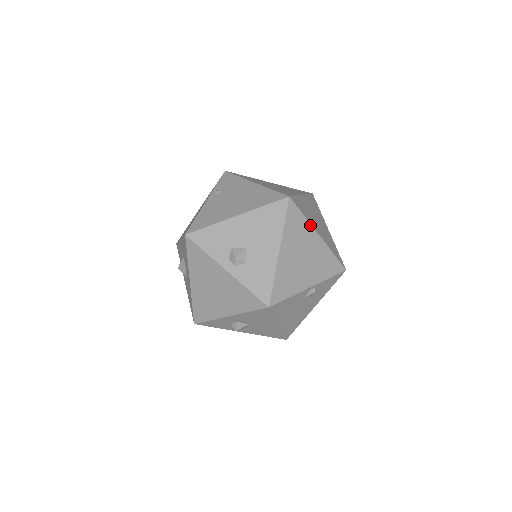
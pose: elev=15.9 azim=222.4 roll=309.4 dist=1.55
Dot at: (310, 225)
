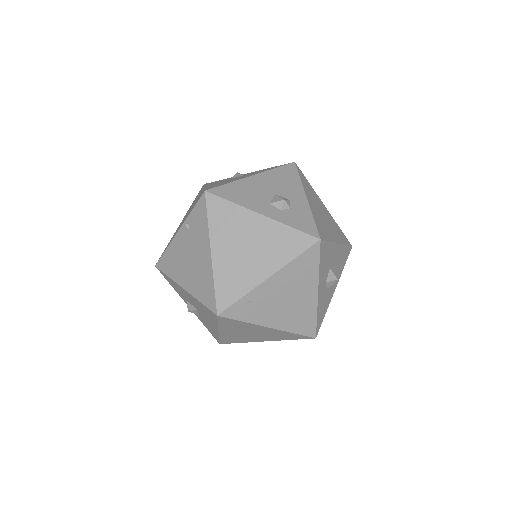
Dot at: (254, 324)
